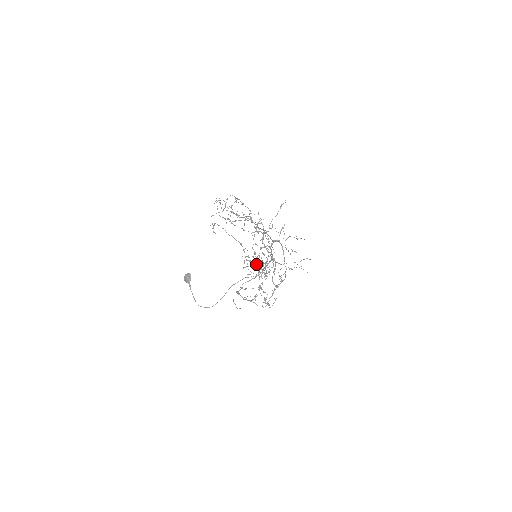
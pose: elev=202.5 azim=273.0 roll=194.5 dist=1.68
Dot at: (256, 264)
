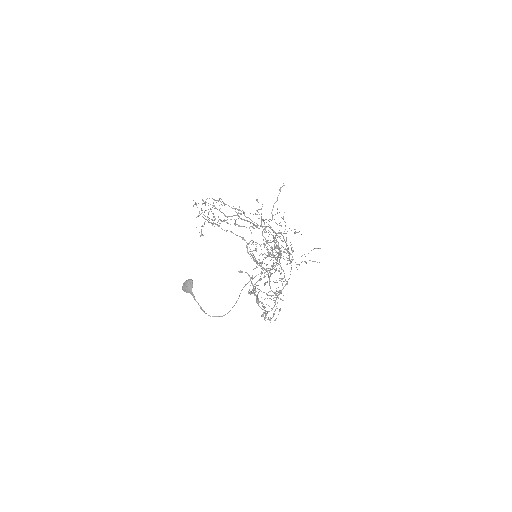
Dot at: (248, 274)
